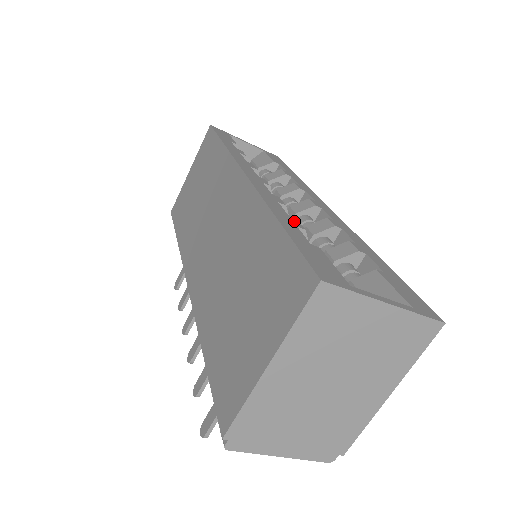
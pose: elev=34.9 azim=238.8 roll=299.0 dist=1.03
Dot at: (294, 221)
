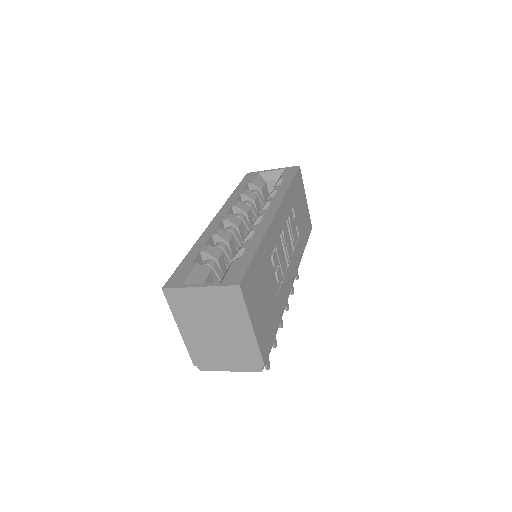
Dot at: (203, 248)
